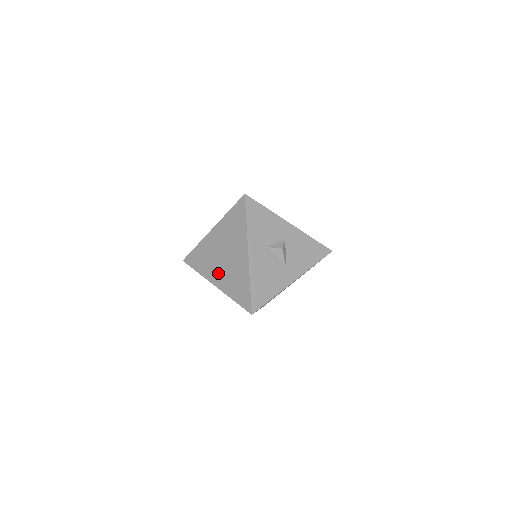
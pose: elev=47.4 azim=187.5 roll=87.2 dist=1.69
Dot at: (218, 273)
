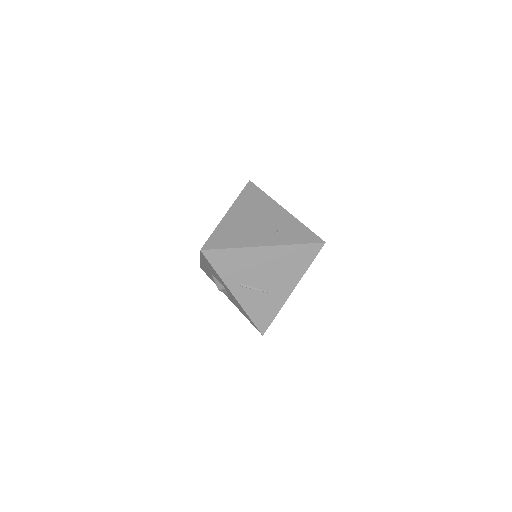
Dot at: (261, 235)
